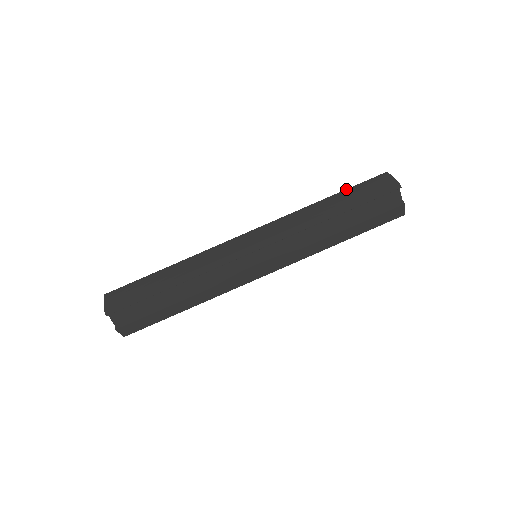
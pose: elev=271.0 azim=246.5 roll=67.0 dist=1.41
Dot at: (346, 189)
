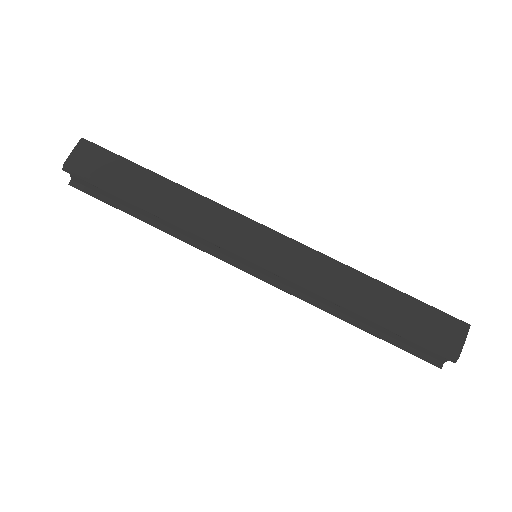
Dot at: (410, 296)
